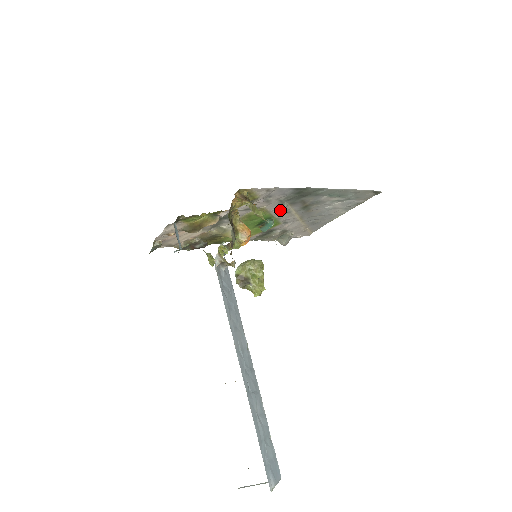
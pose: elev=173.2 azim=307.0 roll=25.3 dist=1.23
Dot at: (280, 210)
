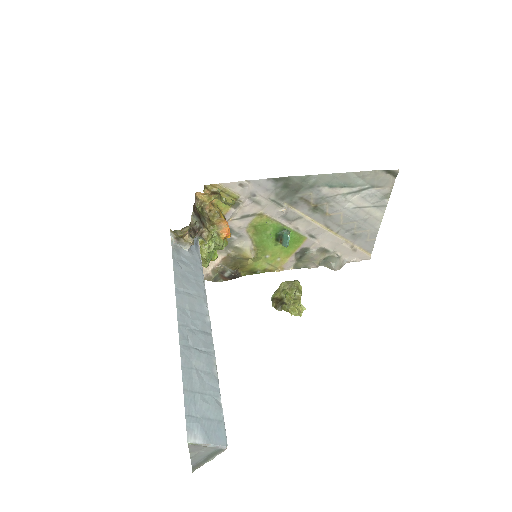
Dot at: (283, 214)
